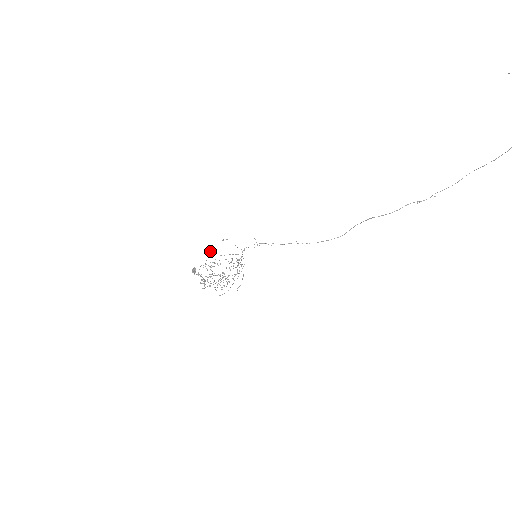
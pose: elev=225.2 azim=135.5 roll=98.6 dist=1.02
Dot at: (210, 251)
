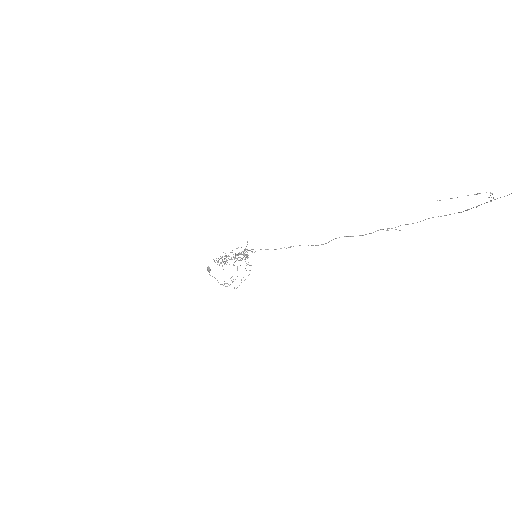
Dot at: (216, 258)
